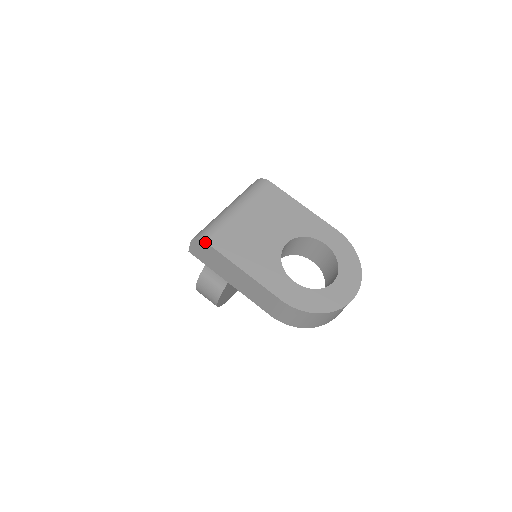
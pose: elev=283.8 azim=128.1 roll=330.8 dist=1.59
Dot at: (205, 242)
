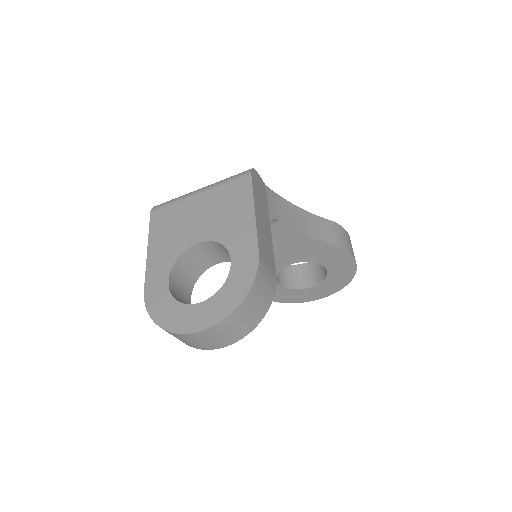
Dot at: (151, 212)
